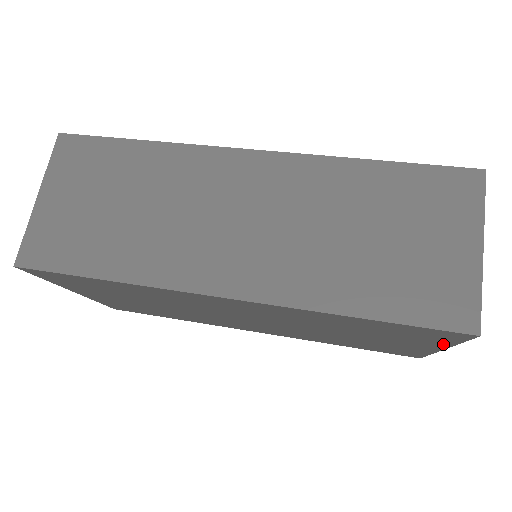
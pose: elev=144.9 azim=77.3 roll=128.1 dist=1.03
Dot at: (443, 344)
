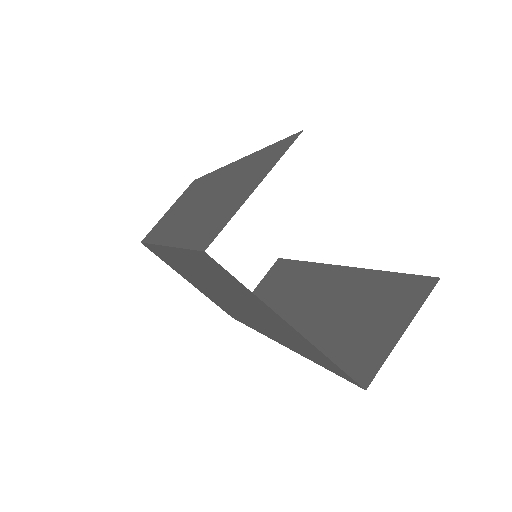
Dot at: (260, 301)
